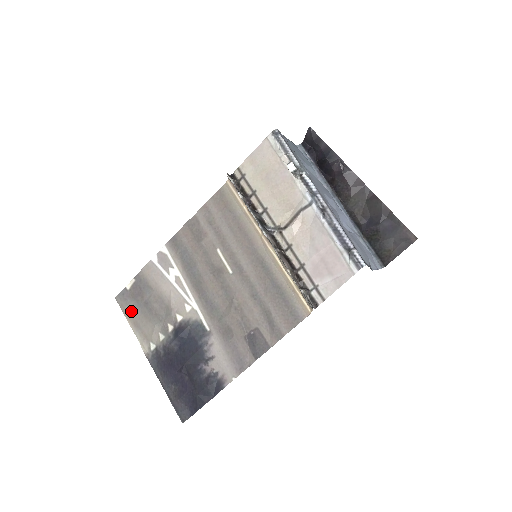
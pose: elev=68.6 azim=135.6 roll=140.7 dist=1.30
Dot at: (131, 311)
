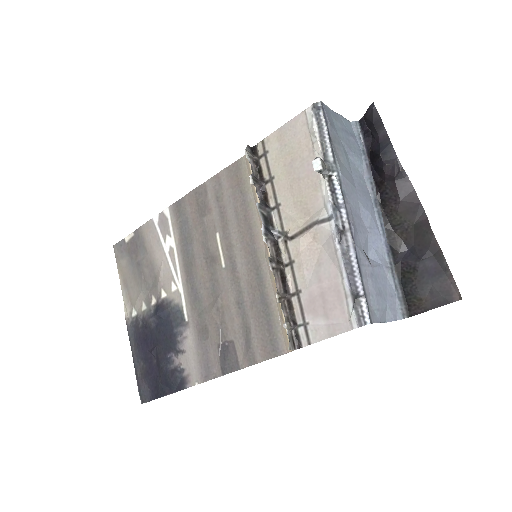
Dot at: (124, 266)
